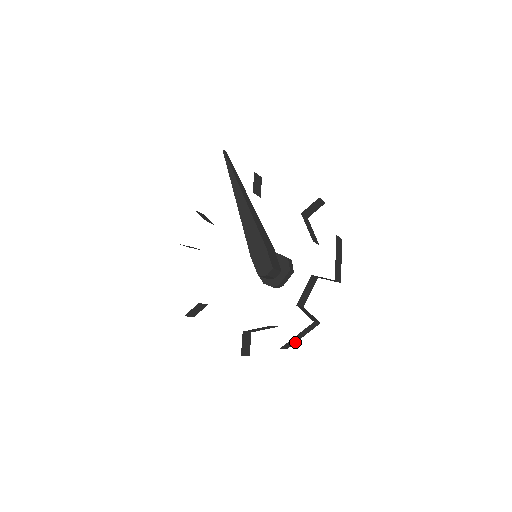
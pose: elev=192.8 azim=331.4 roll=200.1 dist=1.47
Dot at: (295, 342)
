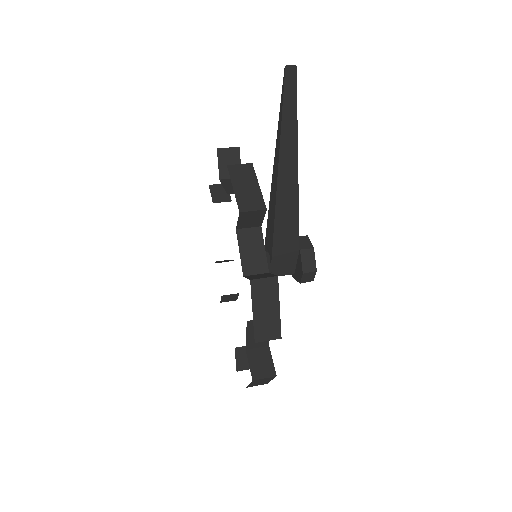
Dot at: occluded
